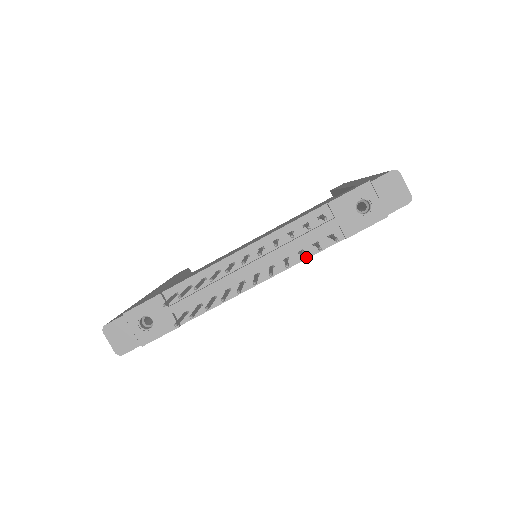
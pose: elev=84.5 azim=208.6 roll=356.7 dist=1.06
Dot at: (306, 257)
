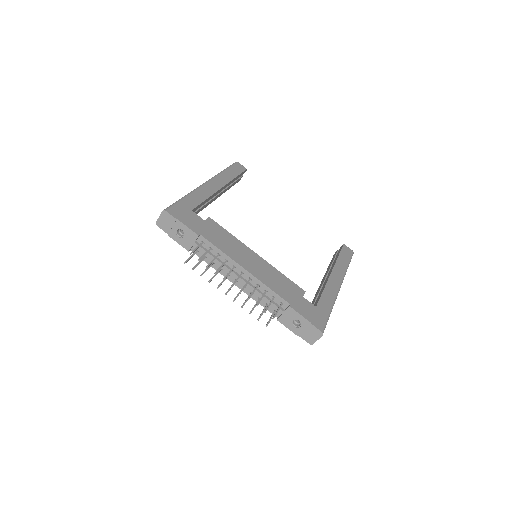
Dot at: occluded
